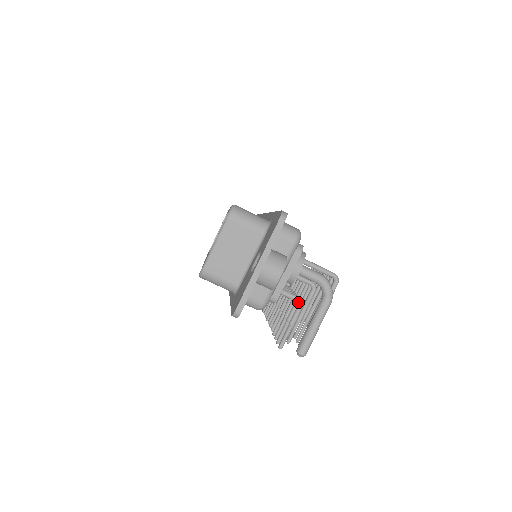
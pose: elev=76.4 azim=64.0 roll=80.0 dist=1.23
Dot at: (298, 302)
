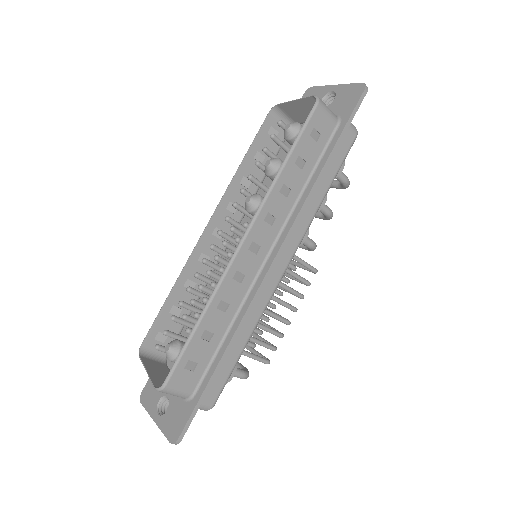
Dot at: occluded
